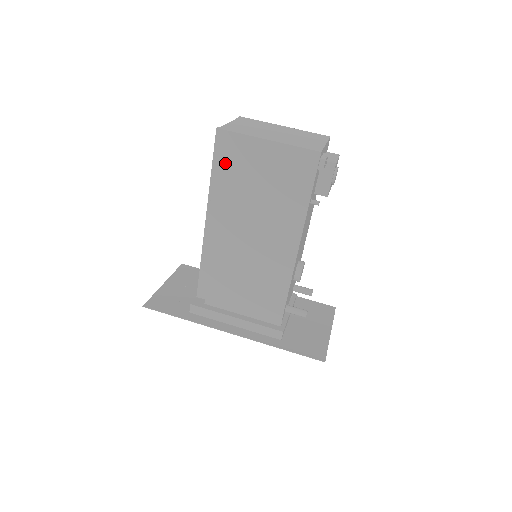
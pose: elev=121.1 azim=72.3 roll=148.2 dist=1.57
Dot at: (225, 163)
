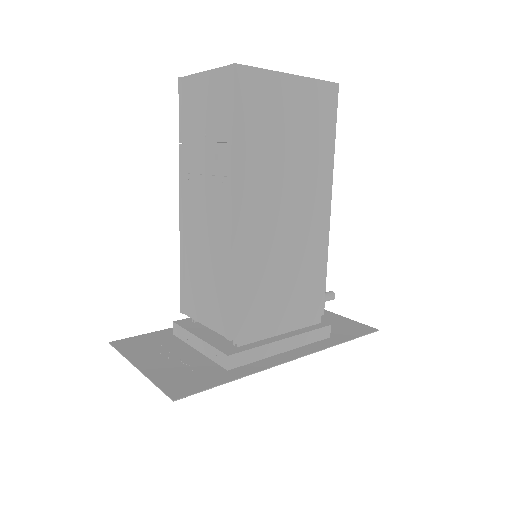
Dot at: (249, 115)
